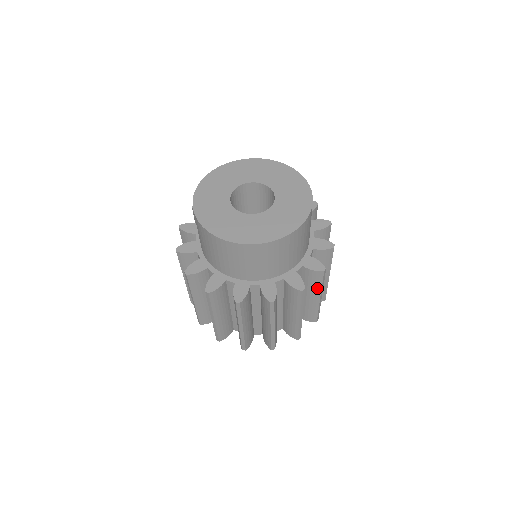
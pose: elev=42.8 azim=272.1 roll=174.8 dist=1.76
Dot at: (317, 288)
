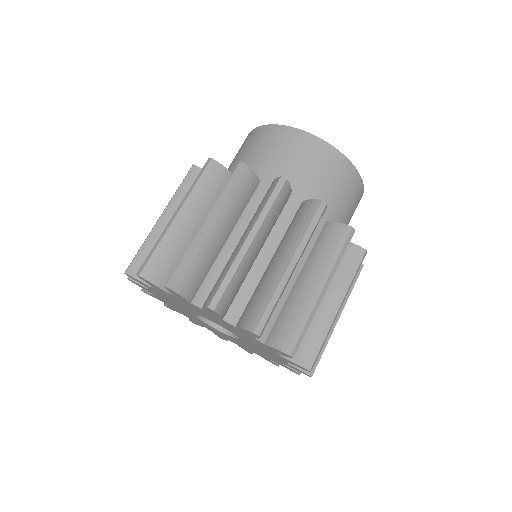
Dot at: (345, 281)
